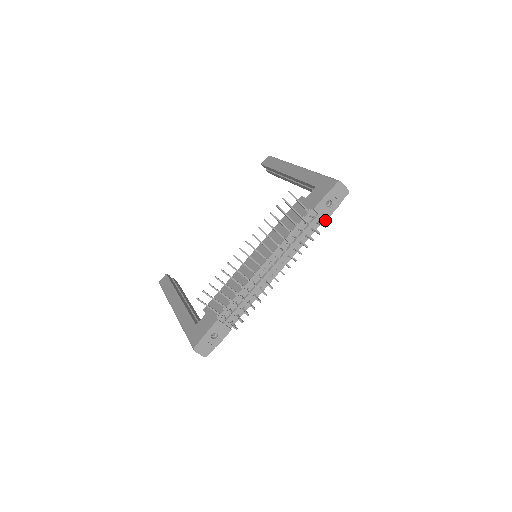
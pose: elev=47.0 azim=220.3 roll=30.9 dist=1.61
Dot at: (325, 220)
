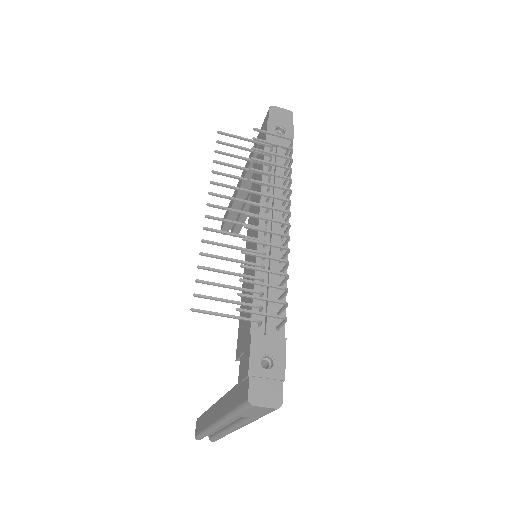
Dot at: occluded
